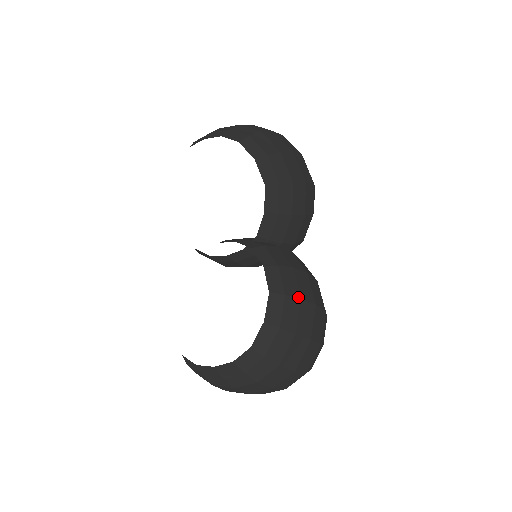
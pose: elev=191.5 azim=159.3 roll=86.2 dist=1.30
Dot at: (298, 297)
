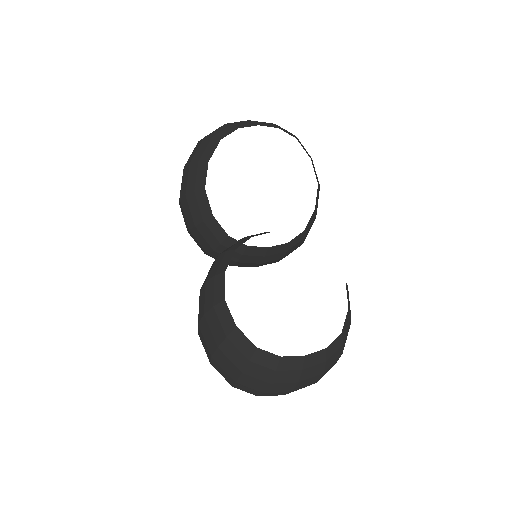
Dot at: occluded
